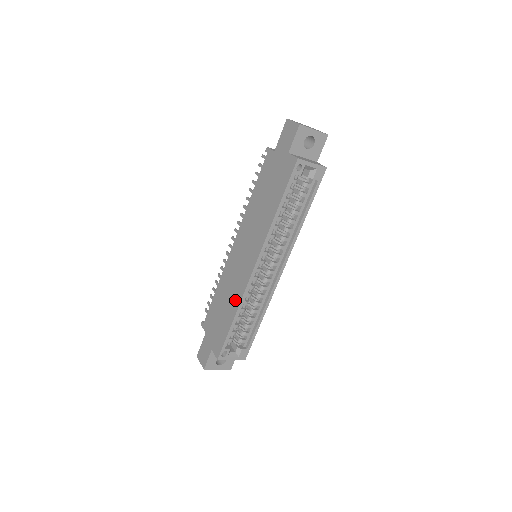
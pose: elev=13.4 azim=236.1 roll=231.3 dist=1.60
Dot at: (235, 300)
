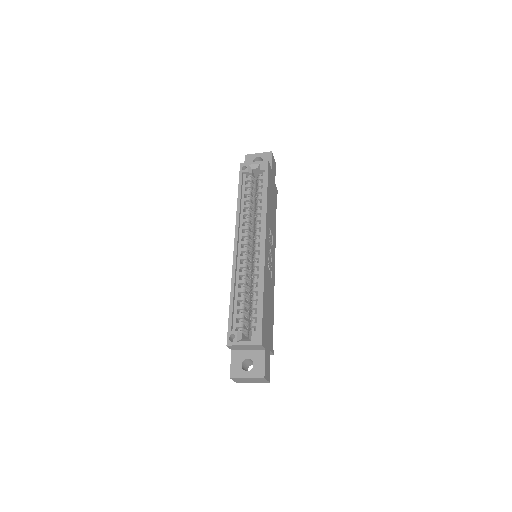
Dot at: occluded
